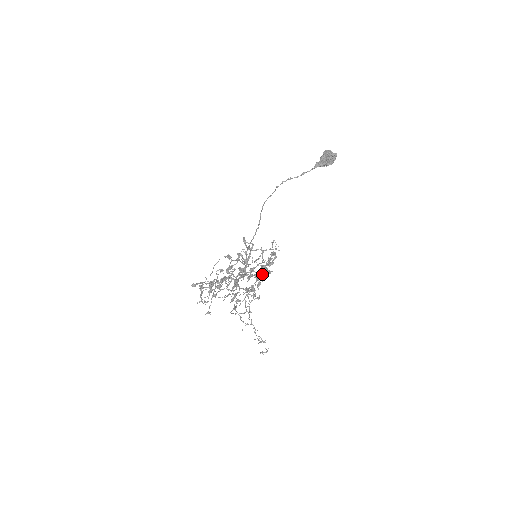
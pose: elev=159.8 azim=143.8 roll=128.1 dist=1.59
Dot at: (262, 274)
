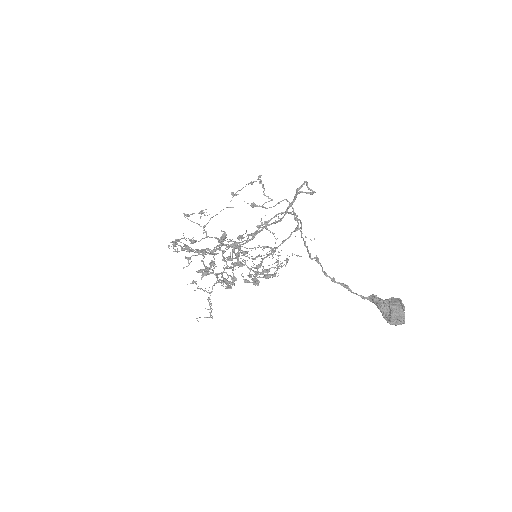
Dot at: (247, 275)
